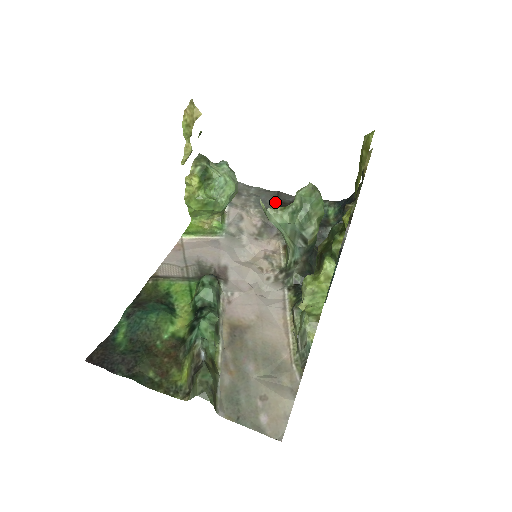
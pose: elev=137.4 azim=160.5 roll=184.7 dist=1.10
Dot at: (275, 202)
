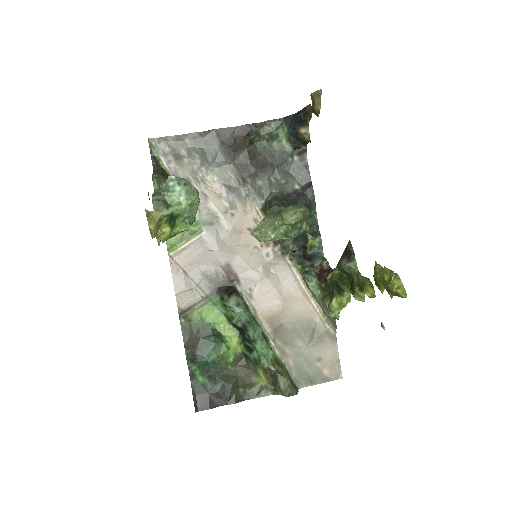
Dot at: (220, 149)
